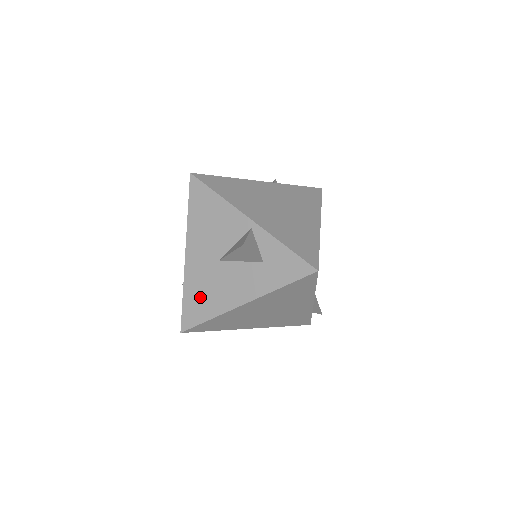
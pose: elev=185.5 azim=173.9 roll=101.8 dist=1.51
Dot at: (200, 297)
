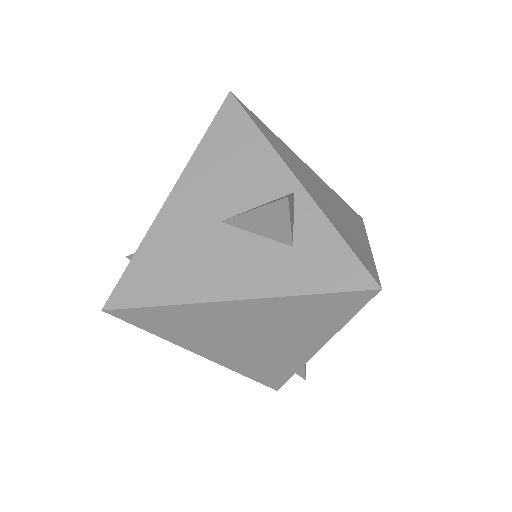
Dot at: (163, 265)
